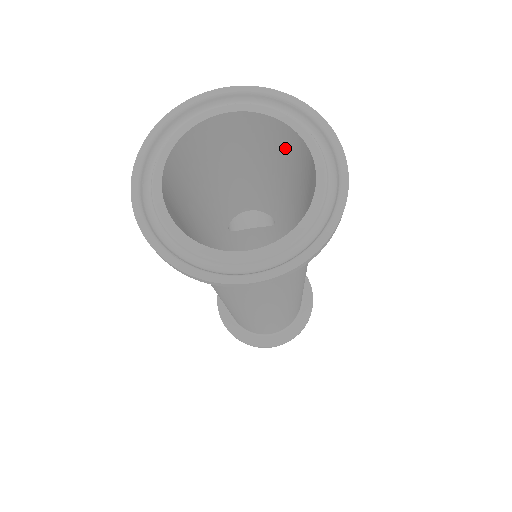
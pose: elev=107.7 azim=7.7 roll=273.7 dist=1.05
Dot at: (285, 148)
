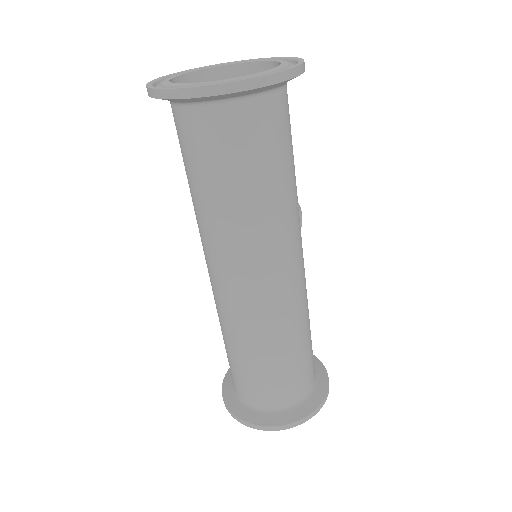
Dot at: occluded
